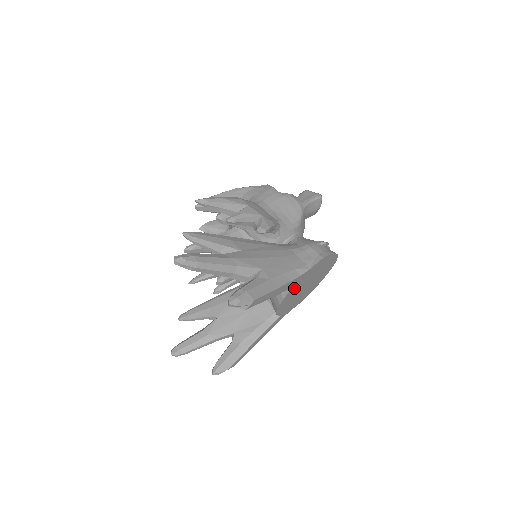
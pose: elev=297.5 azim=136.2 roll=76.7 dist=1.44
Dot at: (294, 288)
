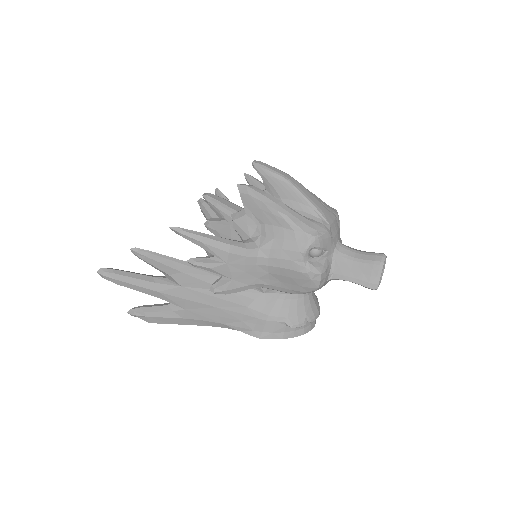
Dot at: occluded
